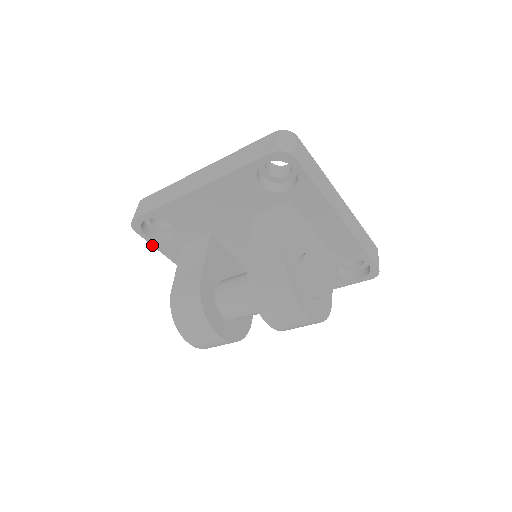
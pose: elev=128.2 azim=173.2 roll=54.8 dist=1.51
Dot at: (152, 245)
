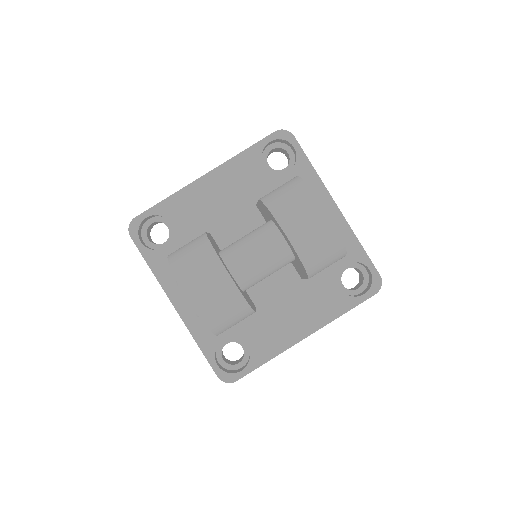
Dot at: (143, 257)
